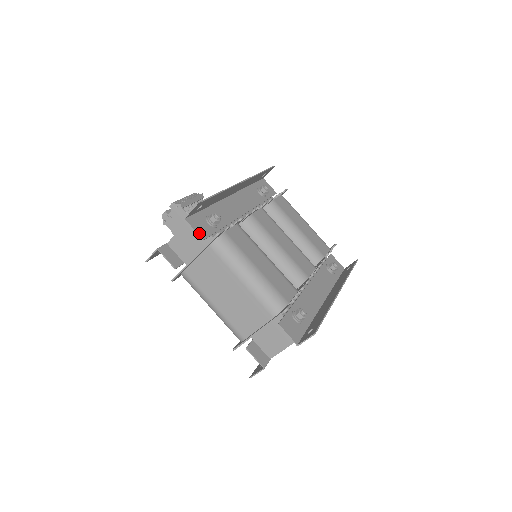
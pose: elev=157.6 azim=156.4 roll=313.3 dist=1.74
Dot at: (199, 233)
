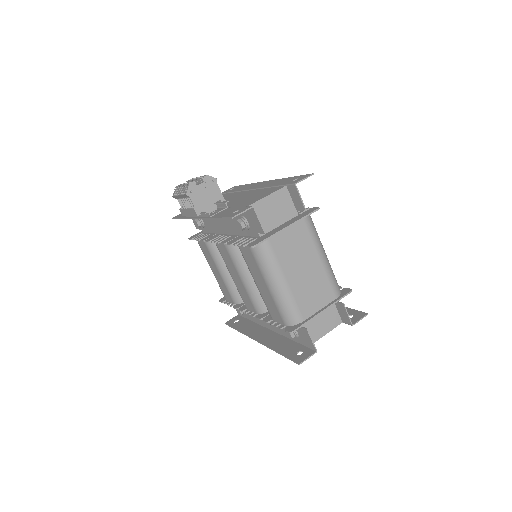
Dot at: (302, 202)
